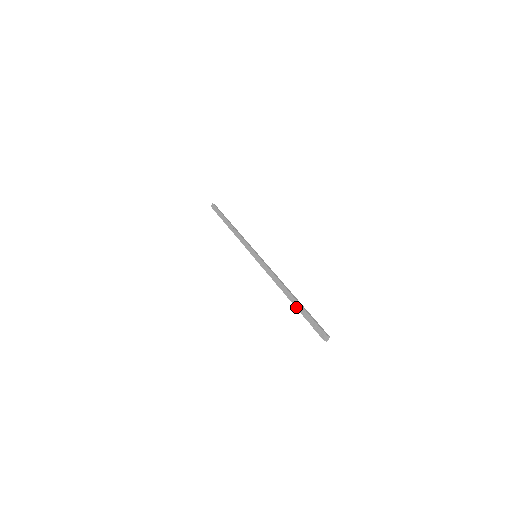
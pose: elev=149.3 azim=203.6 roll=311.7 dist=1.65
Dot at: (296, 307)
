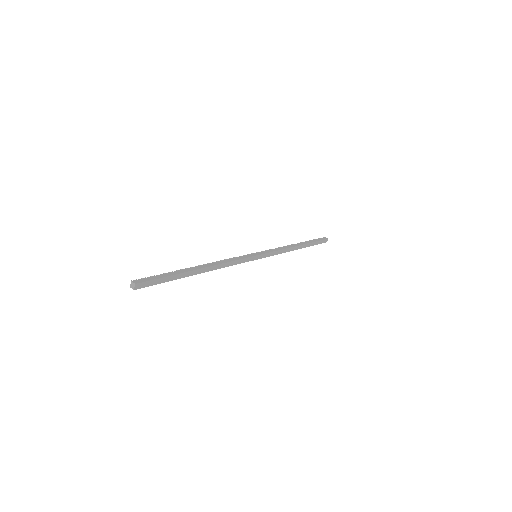
Dot at: occluded
